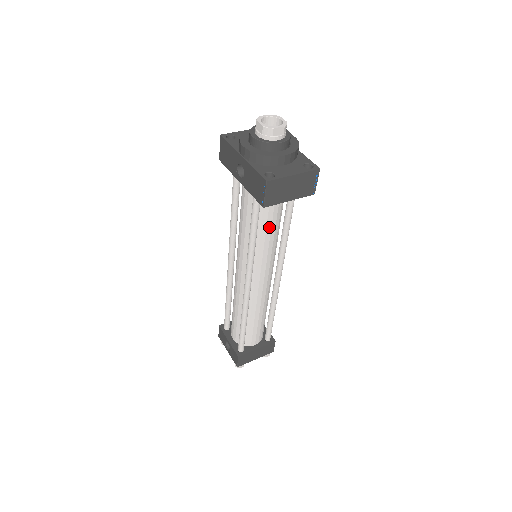
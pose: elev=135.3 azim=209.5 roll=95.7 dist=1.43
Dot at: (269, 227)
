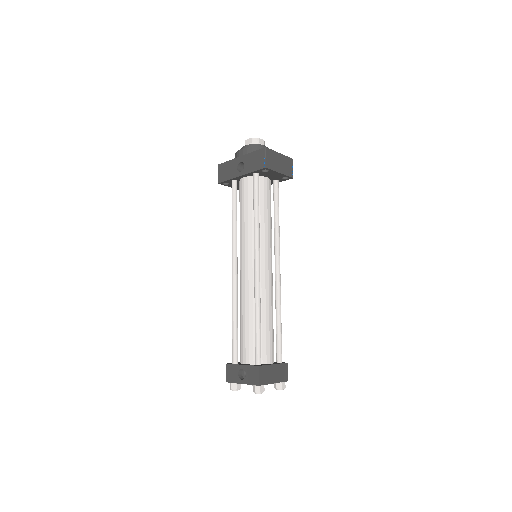
Dot at: (266, 211)
